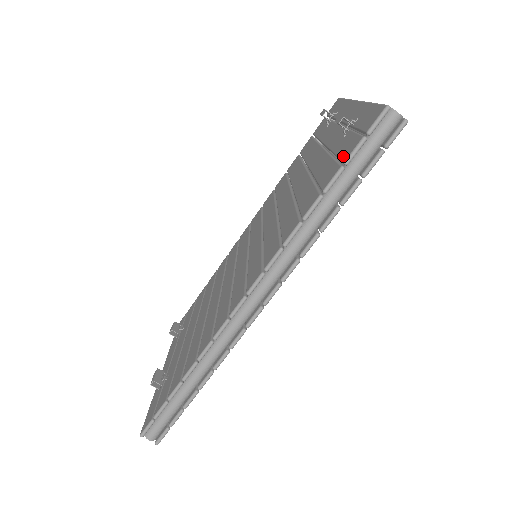
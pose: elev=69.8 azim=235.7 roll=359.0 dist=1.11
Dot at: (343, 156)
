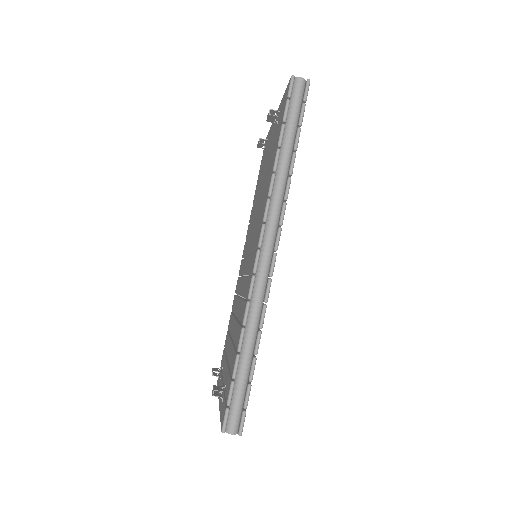
Dot at: (281, 122)
